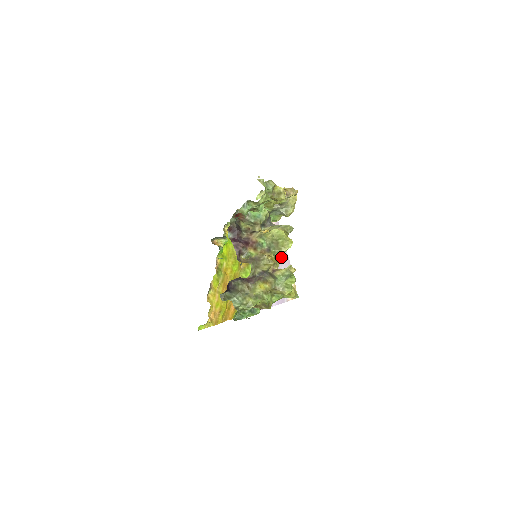
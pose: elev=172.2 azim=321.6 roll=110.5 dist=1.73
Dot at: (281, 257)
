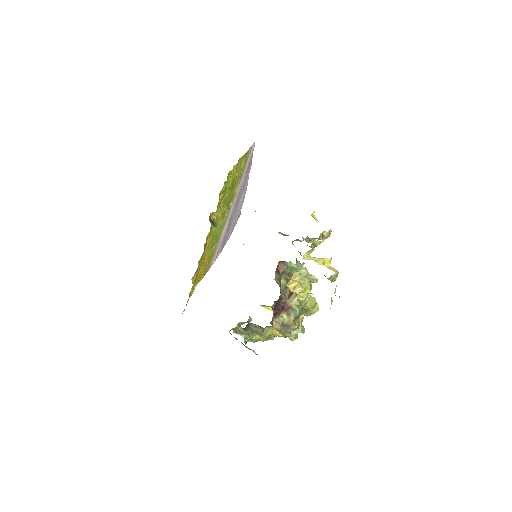
Dot at: (244, 187)
